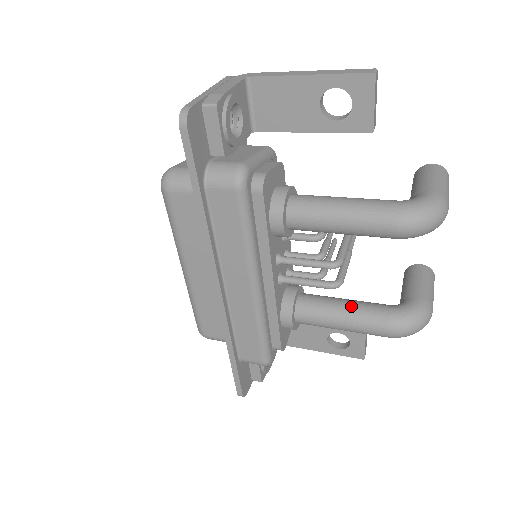
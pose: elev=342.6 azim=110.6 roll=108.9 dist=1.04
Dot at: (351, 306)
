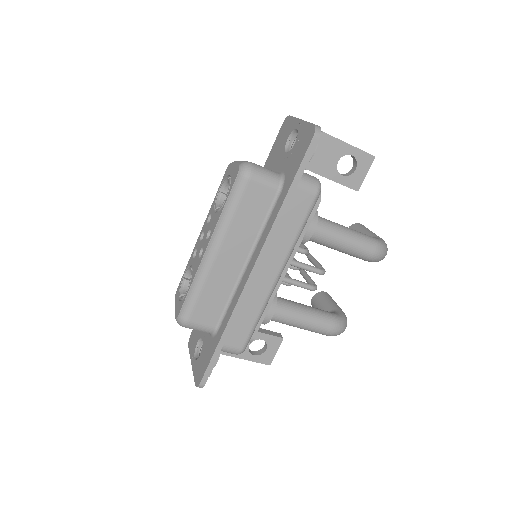
Dot at: (311, 308)
